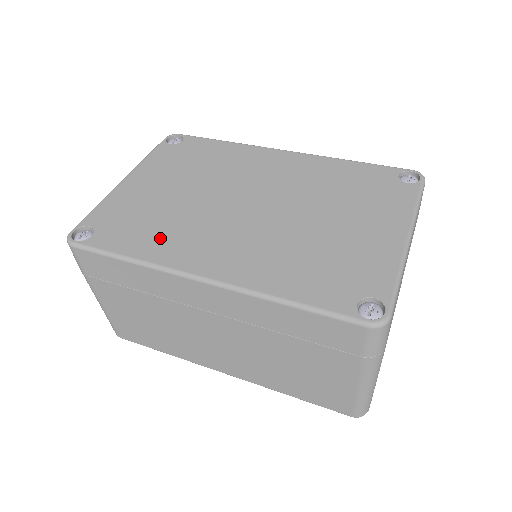
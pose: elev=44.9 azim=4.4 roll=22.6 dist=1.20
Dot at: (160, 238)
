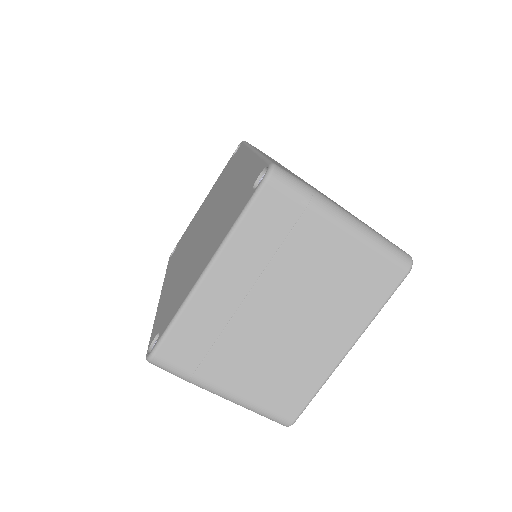
Dot at: (176, 258)
